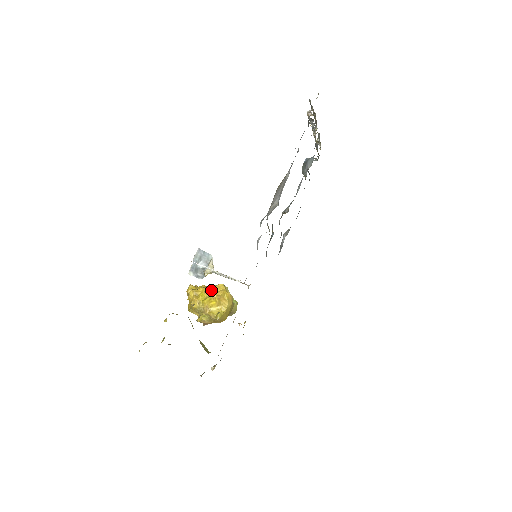
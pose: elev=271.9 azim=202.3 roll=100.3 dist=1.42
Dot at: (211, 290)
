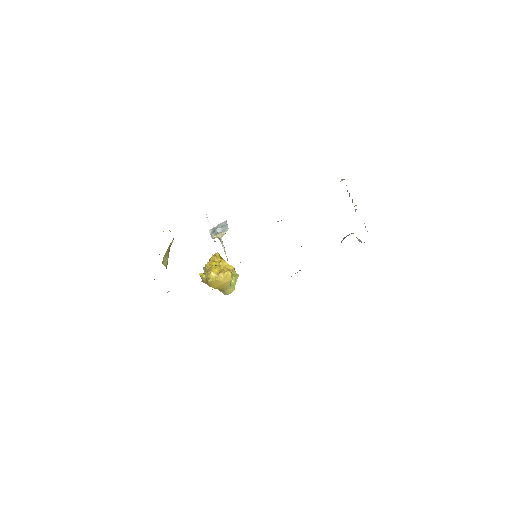
Dot at: (223, 264)
